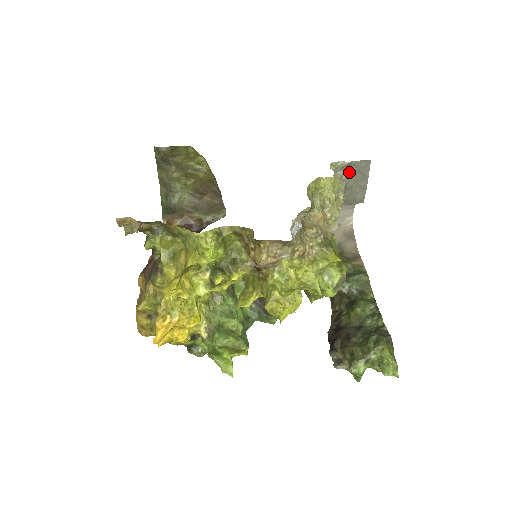
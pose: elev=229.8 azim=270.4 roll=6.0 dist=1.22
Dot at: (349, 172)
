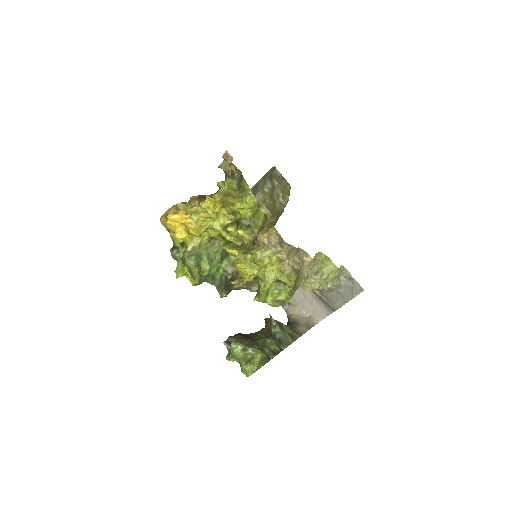
Dot at: (347, 283)
